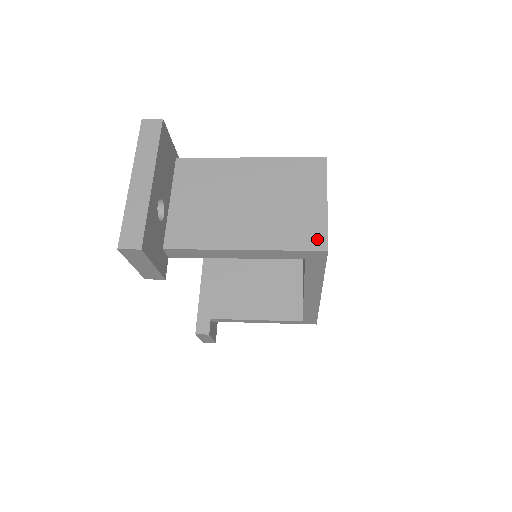
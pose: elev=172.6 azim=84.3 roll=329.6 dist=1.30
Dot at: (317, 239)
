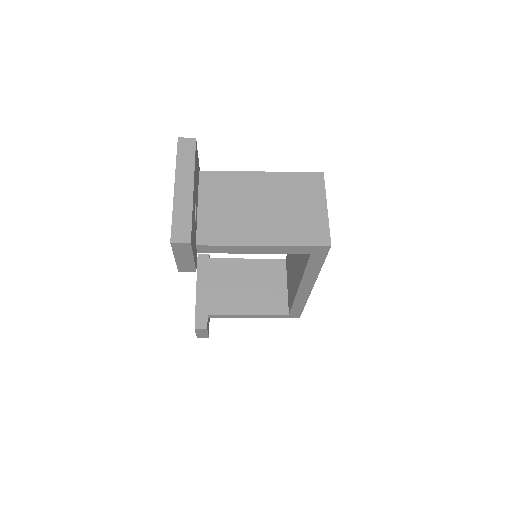
Dot at: (322, 237)
